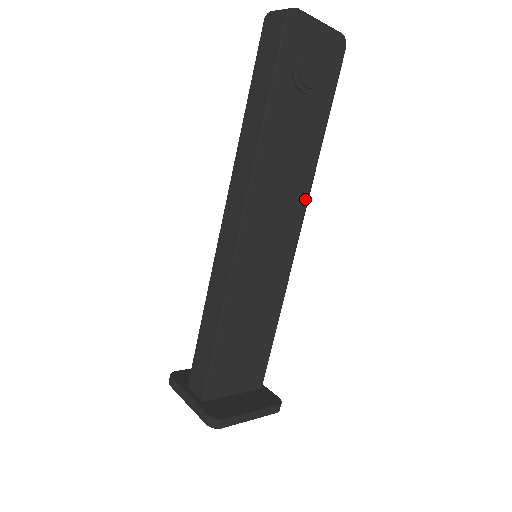
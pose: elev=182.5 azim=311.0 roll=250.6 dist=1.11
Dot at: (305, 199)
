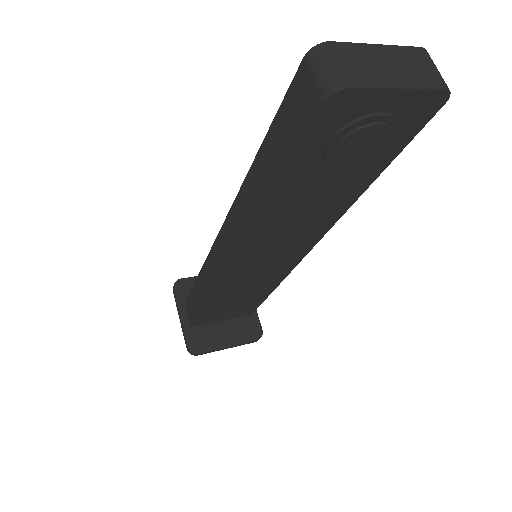
Dot at: (323, 231)
